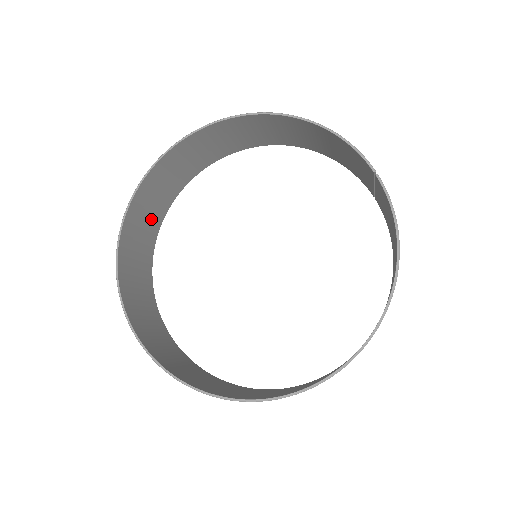
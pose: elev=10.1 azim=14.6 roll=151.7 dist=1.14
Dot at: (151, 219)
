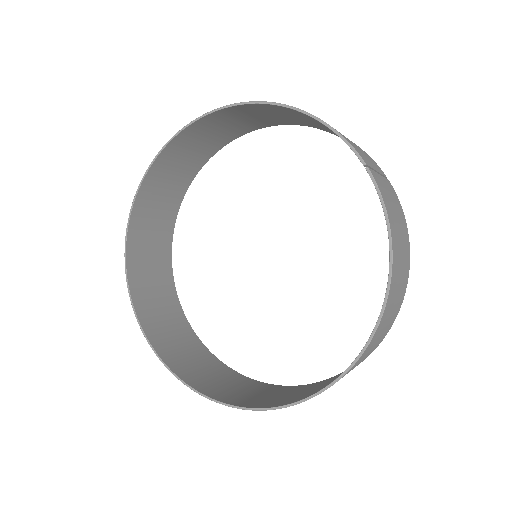
Dot at: (162, 217)
